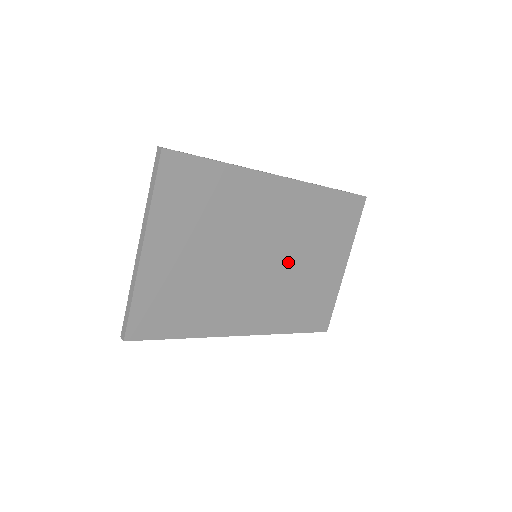
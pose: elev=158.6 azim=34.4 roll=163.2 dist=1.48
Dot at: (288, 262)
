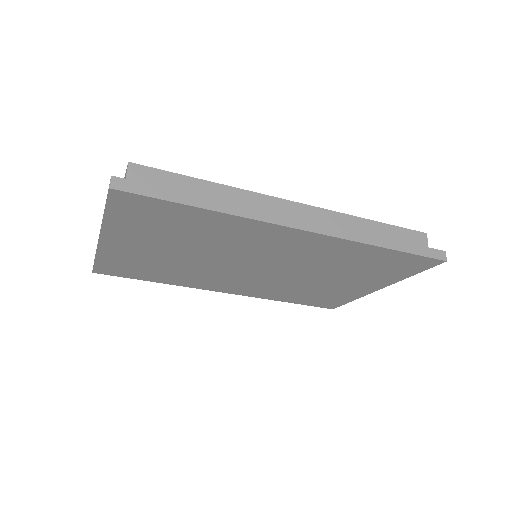
Dot at: (293, 274)
